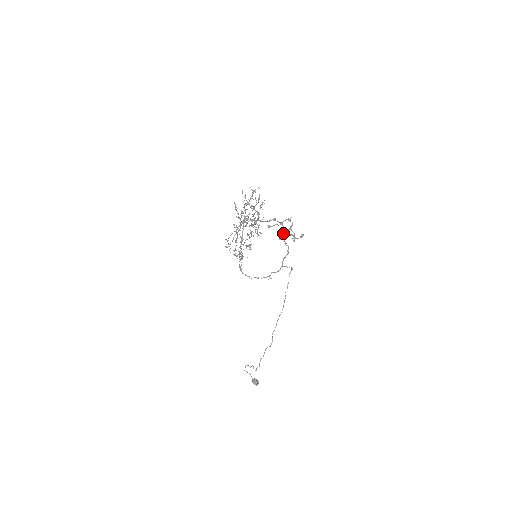
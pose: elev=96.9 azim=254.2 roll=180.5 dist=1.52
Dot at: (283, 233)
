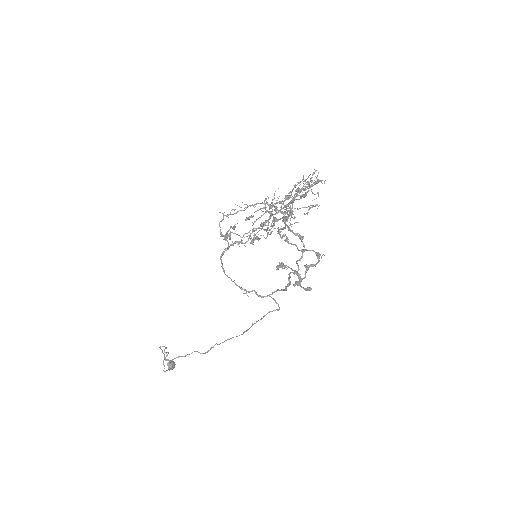
Dot at: (297, 263)
